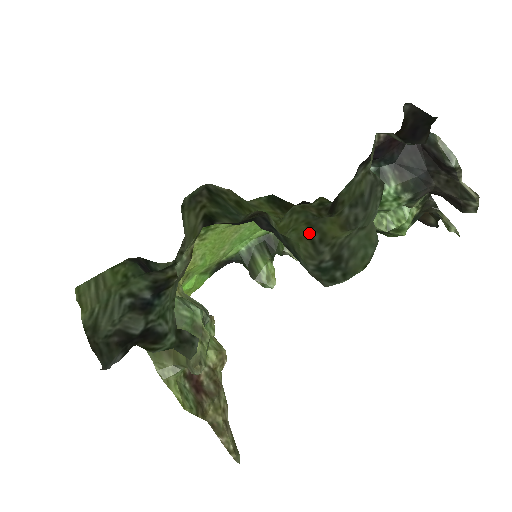
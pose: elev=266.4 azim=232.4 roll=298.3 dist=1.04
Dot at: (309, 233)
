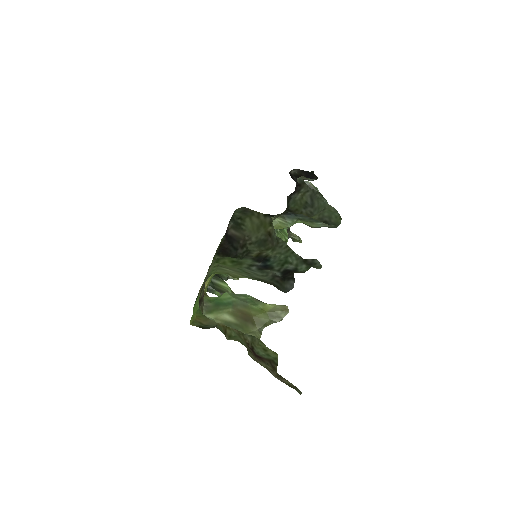
Dot at: occluded
